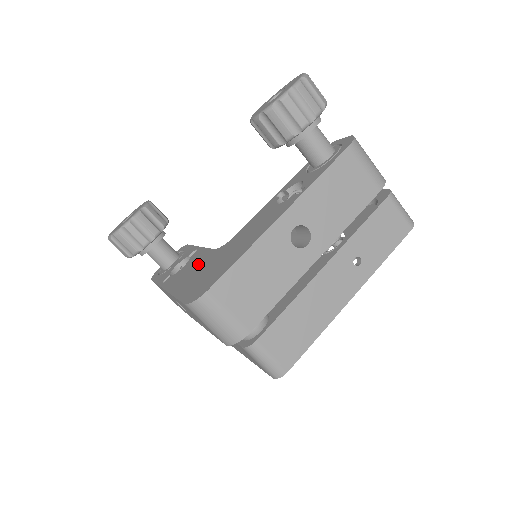
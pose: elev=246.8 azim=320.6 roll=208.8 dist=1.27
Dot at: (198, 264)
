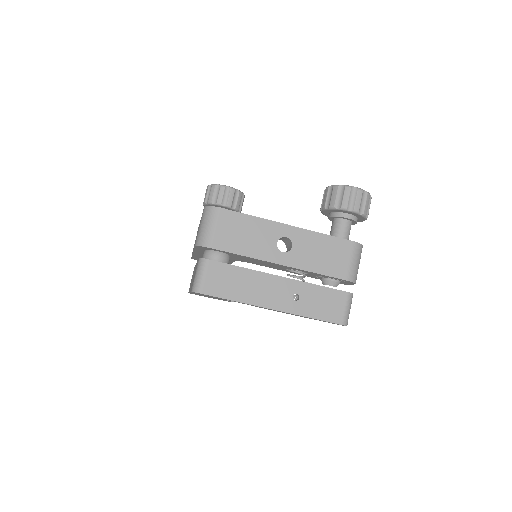
Dot at: occluded
